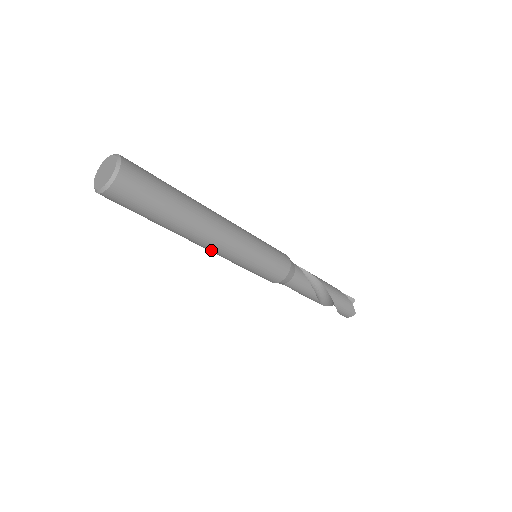
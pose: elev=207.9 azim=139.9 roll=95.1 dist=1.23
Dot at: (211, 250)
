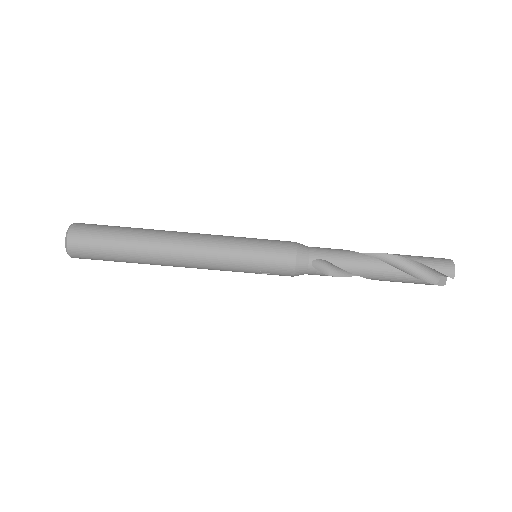
Dot at: (194, 247)
